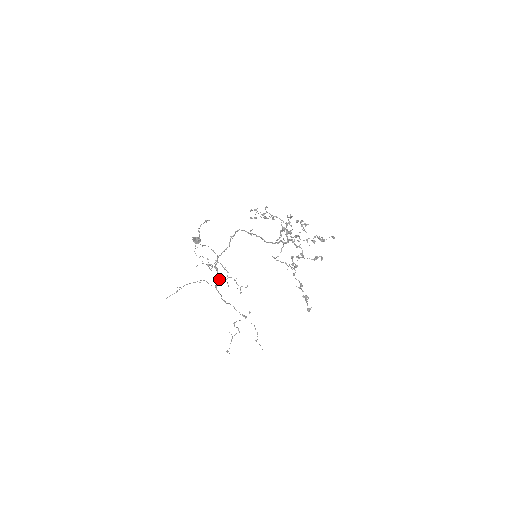
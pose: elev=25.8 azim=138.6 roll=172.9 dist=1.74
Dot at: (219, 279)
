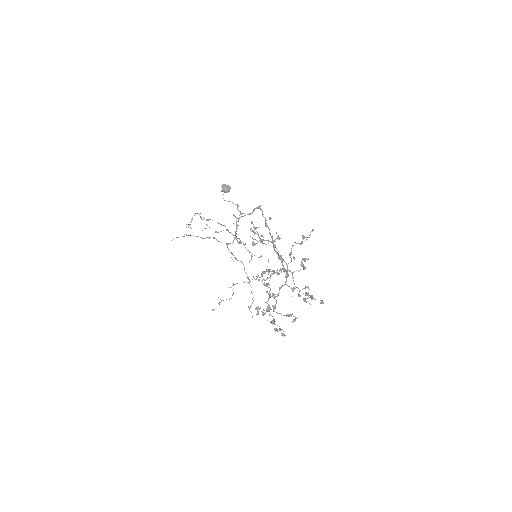
Dot at: (235, 238)
